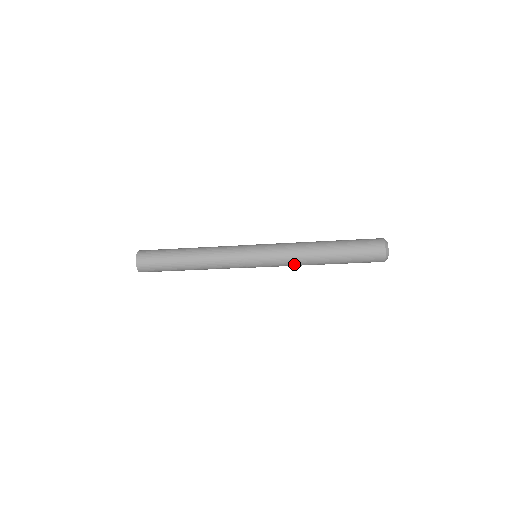
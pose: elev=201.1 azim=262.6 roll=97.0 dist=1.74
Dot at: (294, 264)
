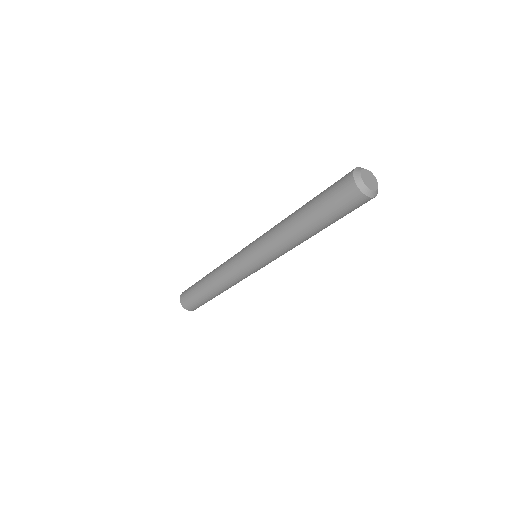
Dot at: (277, 244)
